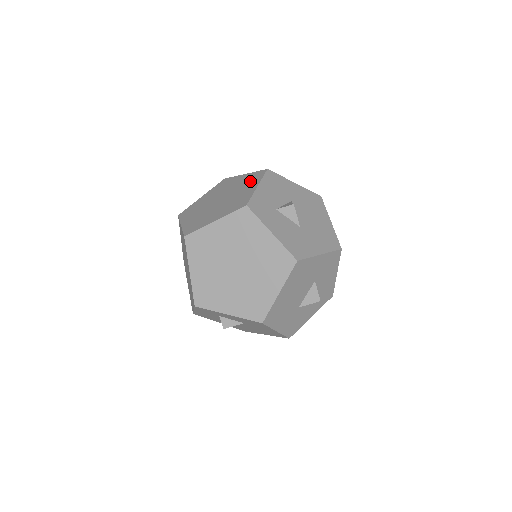
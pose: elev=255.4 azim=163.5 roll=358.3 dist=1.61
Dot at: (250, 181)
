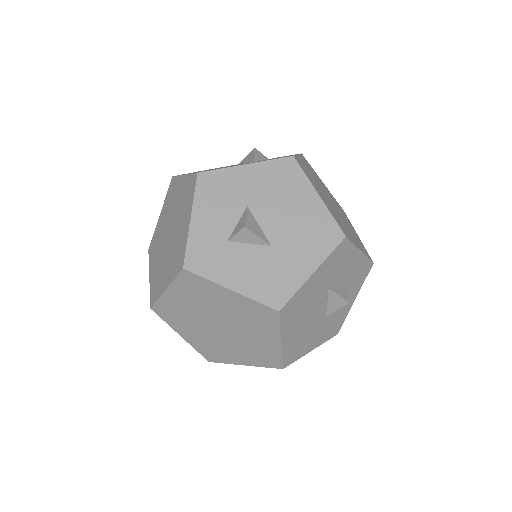
Dot at: (186, 201)
